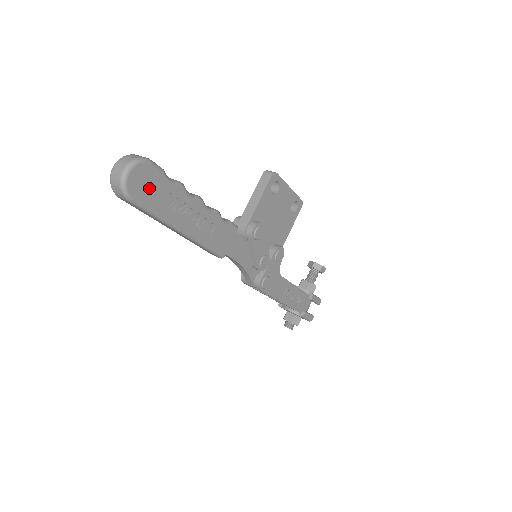
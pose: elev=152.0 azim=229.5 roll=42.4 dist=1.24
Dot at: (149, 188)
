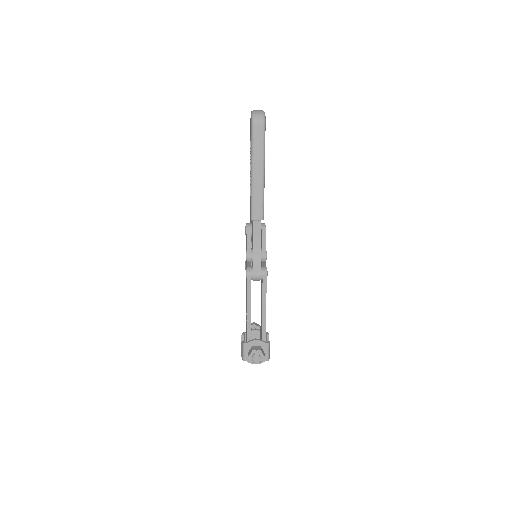
Dot at: occluded
